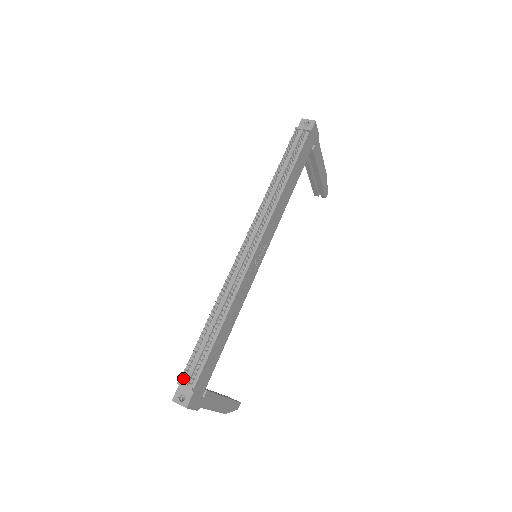
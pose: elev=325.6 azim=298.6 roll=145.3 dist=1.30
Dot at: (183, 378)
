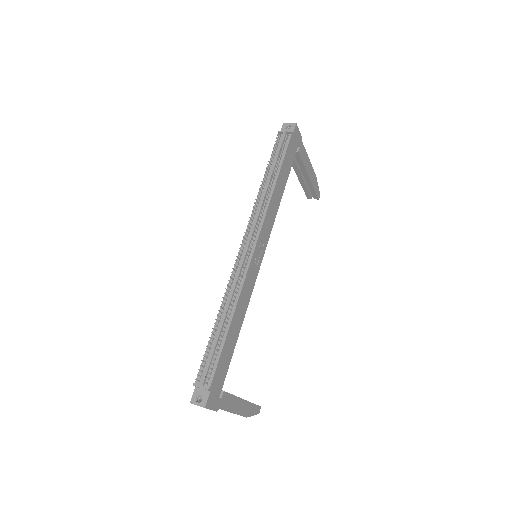
Dot at: (198, 379)
